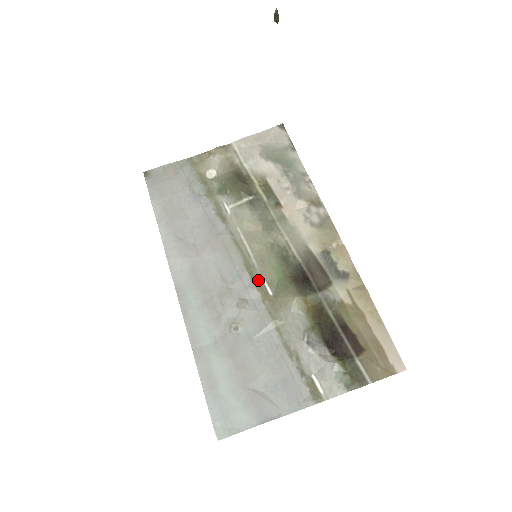
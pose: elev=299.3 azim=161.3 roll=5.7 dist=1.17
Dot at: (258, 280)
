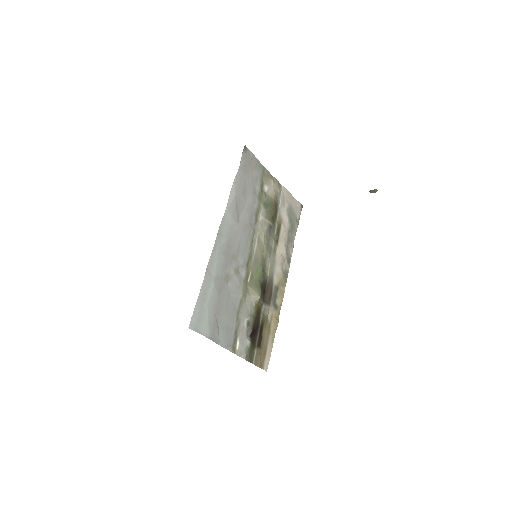
Dot at: (249, 268)
